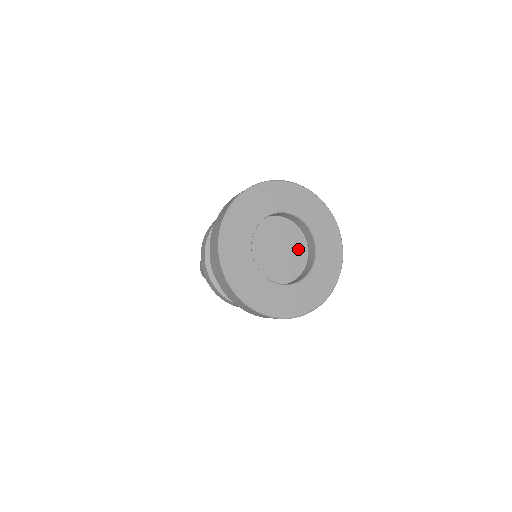
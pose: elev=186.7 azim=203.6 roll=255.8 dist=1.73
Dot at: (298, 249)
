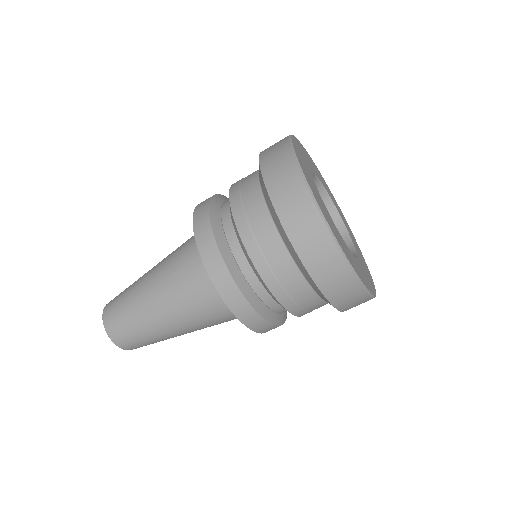
Dot at: occluded
